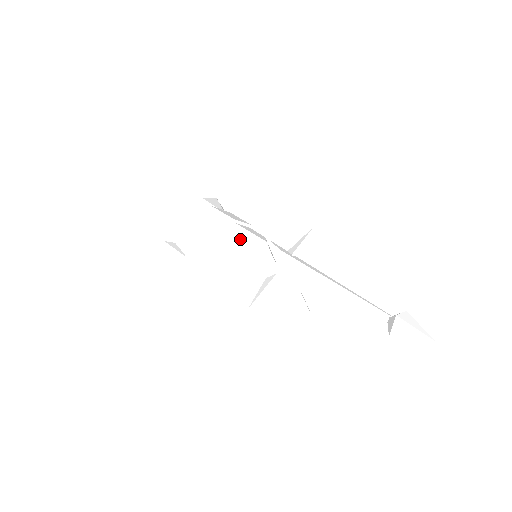
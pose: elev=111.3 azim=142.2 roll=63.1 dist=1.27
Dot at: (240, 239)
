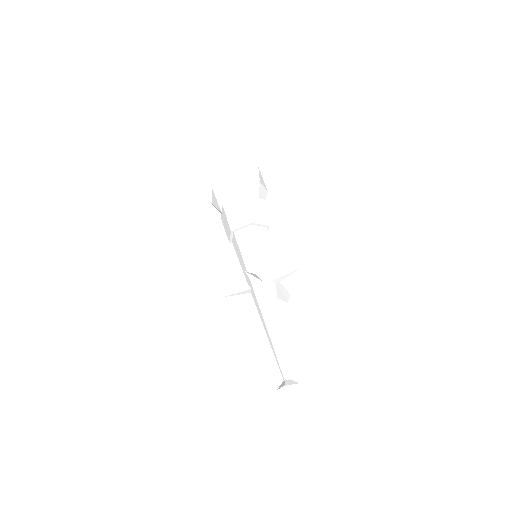
Dot at: (246, 243)
